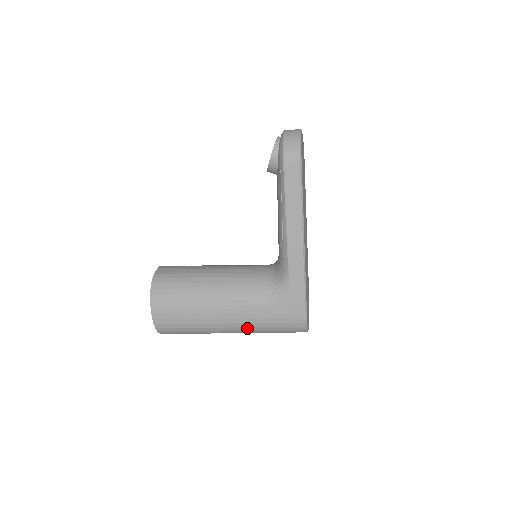
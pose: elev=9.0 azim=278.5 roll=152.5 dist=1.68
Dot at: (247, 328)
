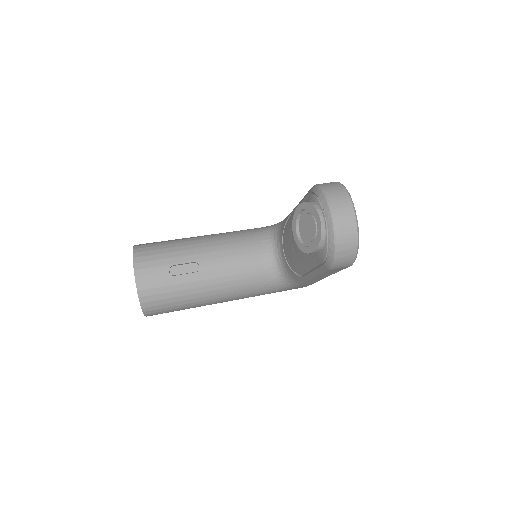
Dot at: occluded
